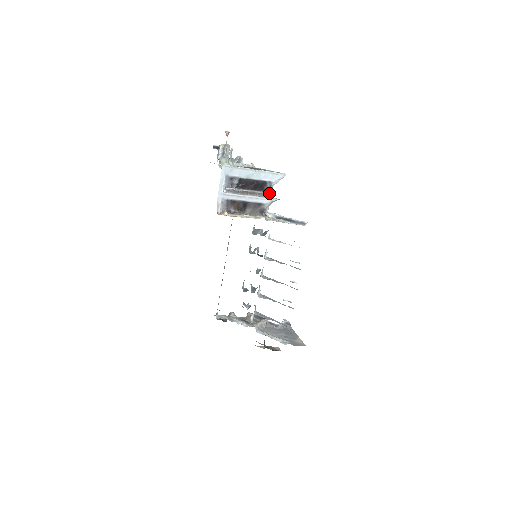
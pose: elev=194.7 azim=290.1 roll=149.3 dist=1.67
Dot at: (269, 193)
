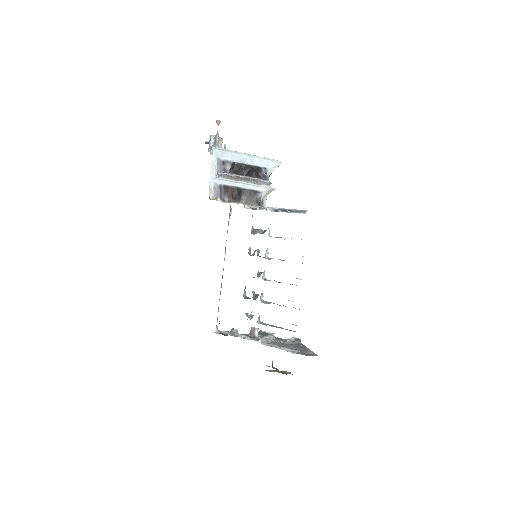
Dot at: (265, 181)
